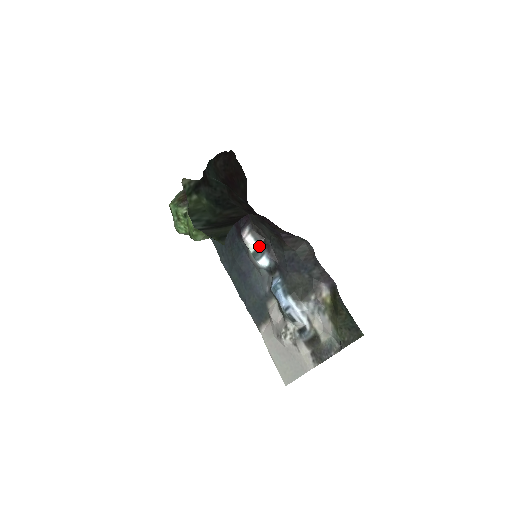
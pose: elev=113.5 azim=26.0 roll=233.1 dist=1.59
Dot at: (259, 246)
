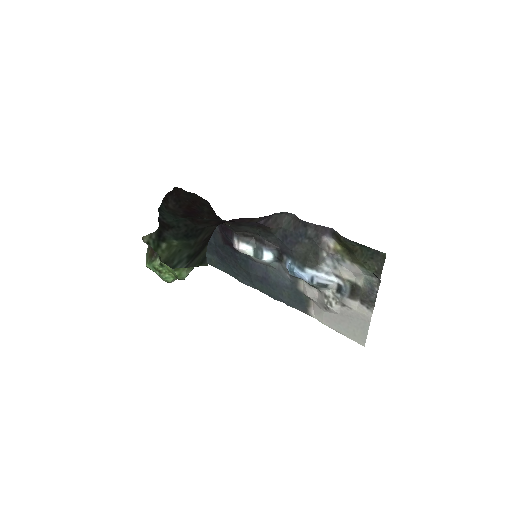
Dot at: (254, 246)
